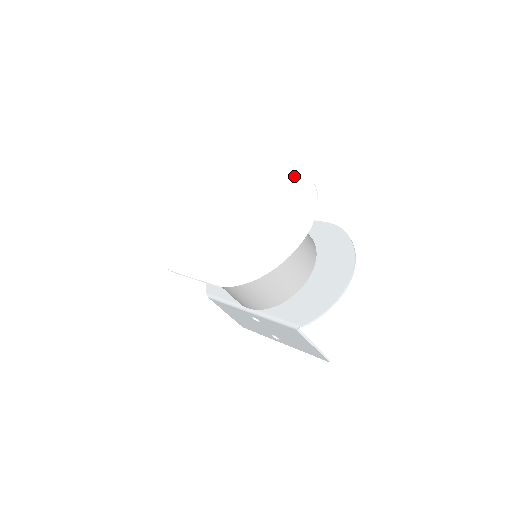
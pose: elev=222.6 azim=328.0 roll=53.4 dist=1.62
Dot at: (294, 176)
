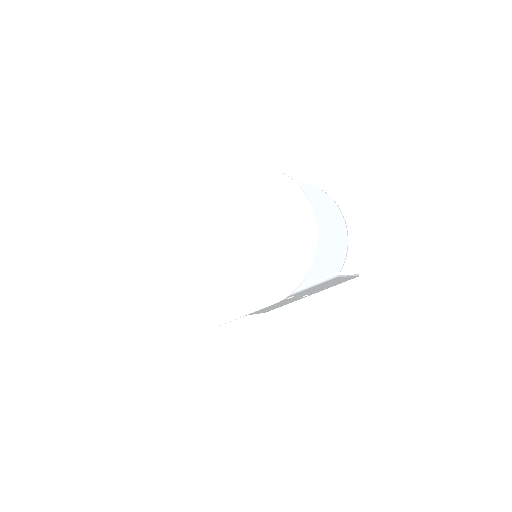
Dot at: (246, 176)
